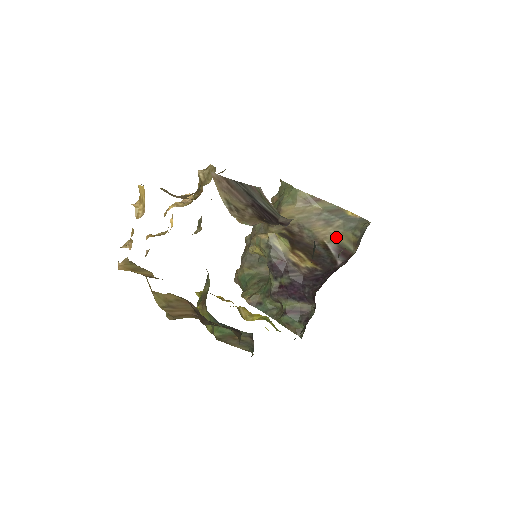
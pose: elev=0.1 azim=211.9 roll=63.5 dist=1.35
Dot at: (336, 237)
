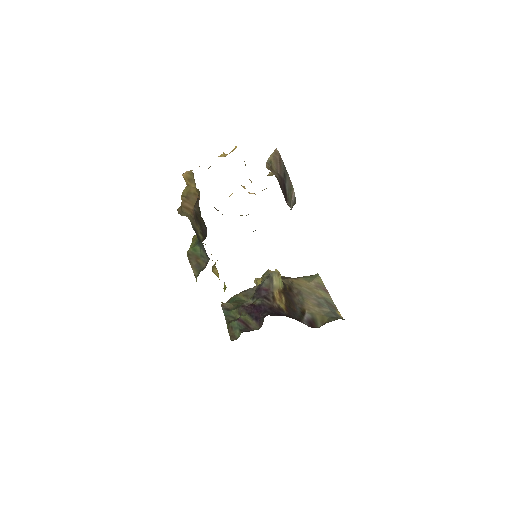
Dot at: (316, 314)
